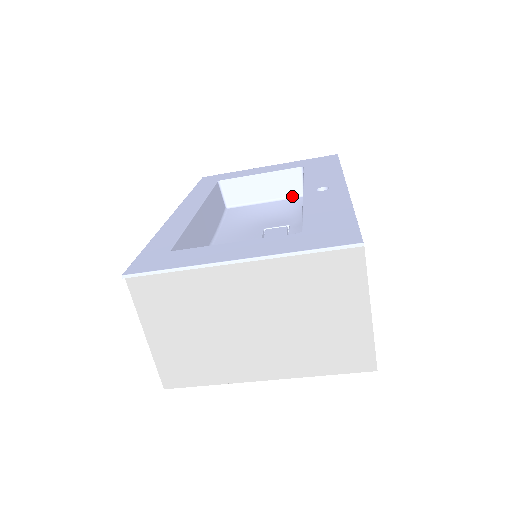
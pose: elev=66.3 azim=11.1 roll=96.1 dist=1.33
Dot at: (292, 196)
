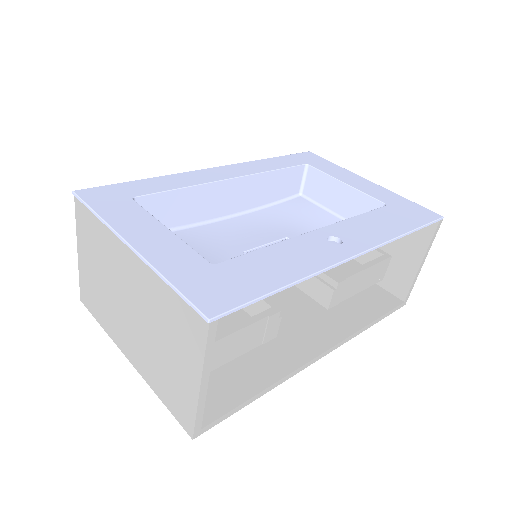
Dot at: occluded
